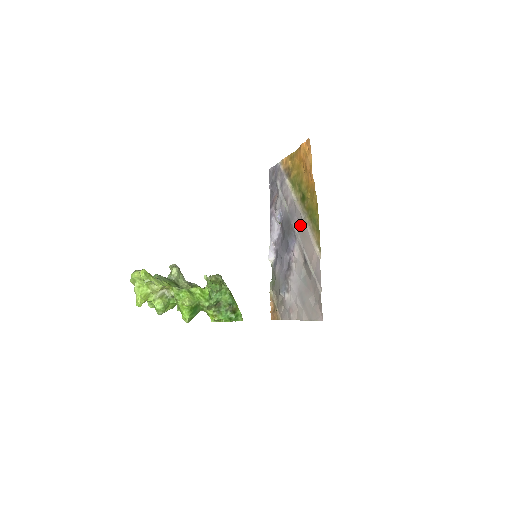
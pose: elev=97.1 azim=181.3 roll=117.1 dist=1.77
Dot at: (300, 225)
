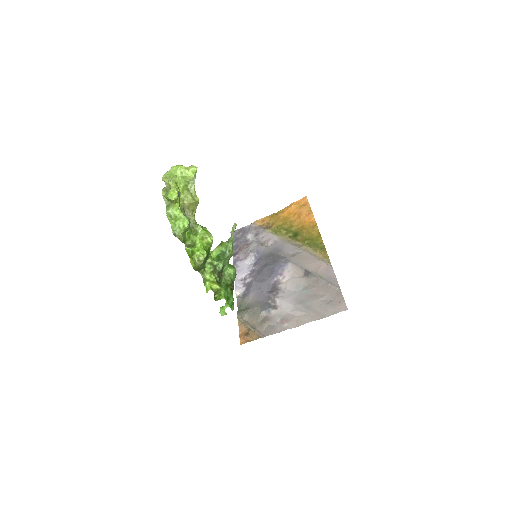
Dot at: (291, 254)
